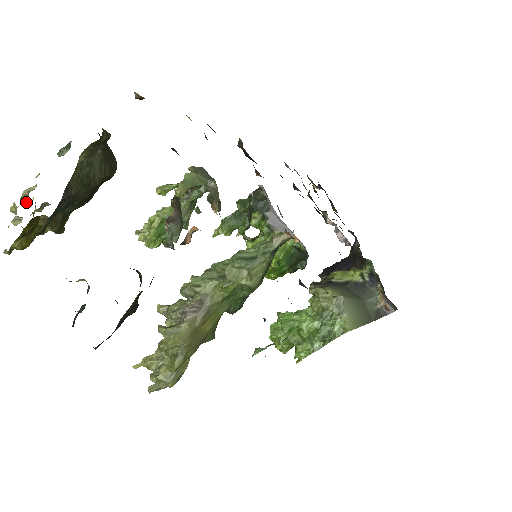
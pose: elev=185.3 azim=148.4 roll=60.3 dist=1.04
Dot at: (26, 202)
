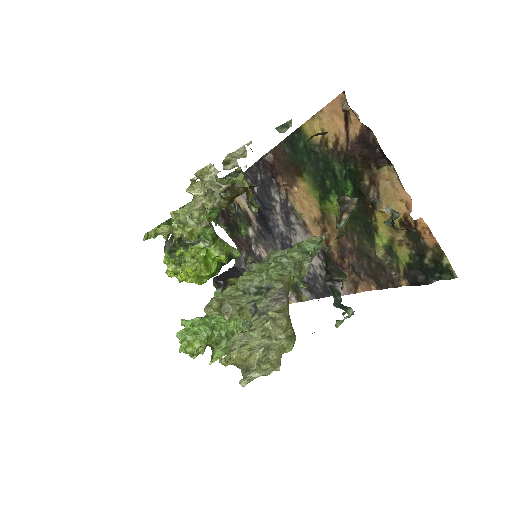
Dot at: (229, 168)
